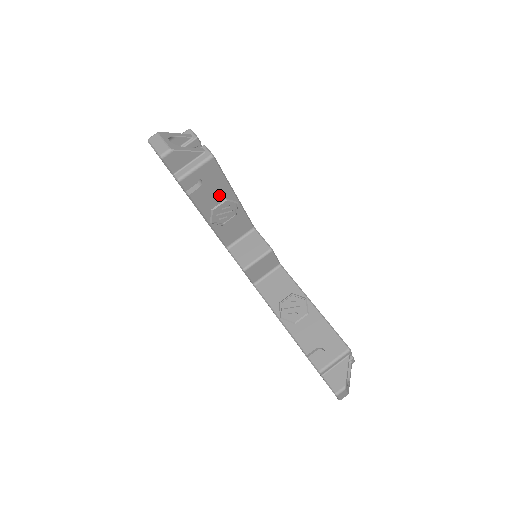
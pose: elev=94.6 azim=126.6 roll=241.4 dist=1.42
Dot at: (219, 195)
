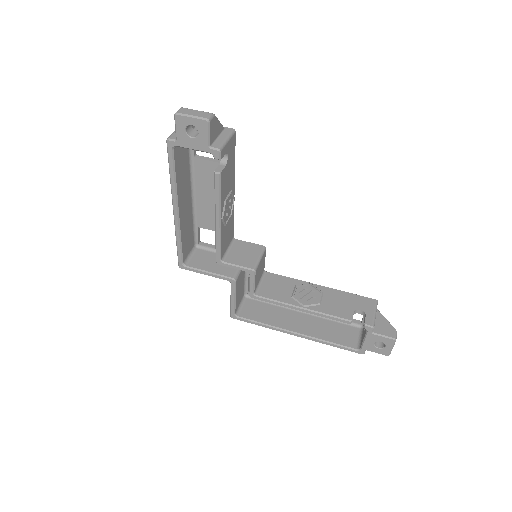
Dot at: (229, 183)
